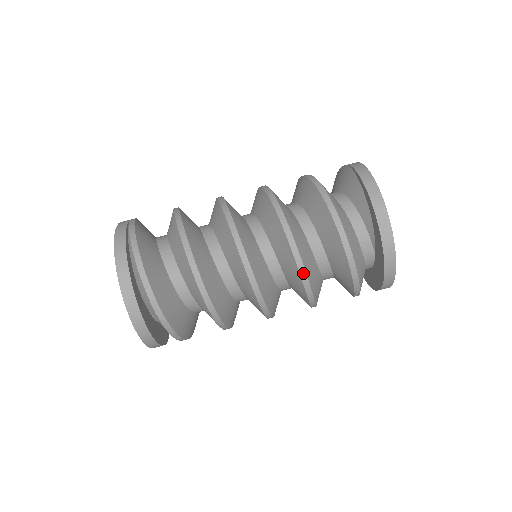
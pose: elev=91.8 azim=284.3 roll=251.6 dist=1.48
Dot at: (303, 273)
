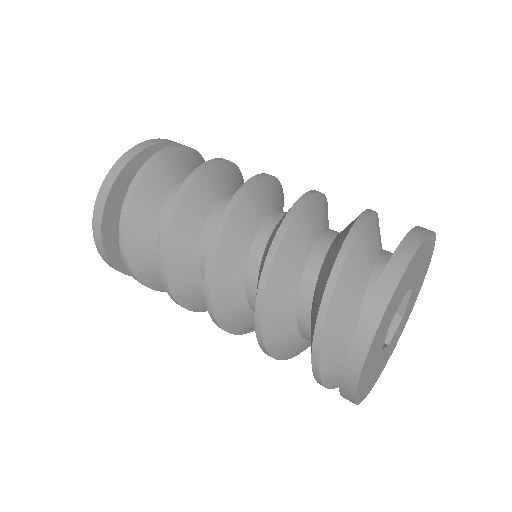
Dot at: (301, 202)
